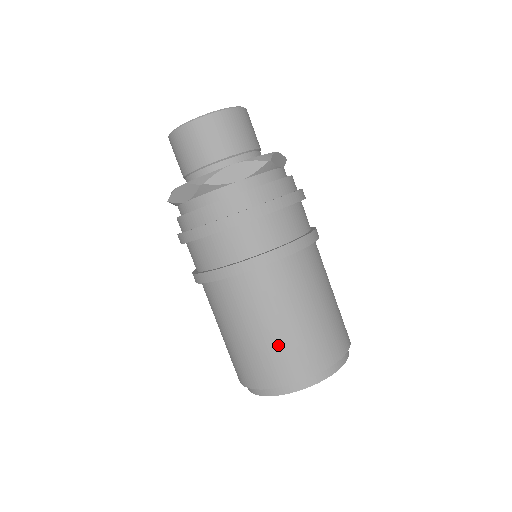
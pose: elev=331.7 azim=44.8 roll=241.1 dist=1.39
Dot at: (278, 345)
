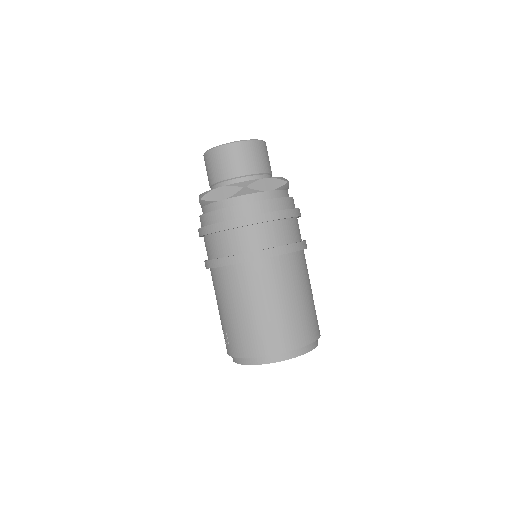
Dot at: (282, 319)
